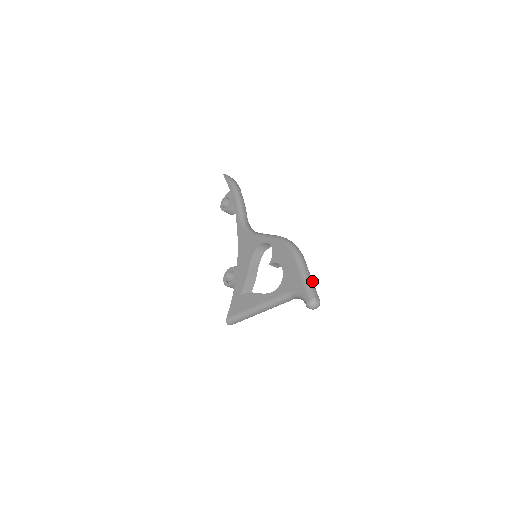
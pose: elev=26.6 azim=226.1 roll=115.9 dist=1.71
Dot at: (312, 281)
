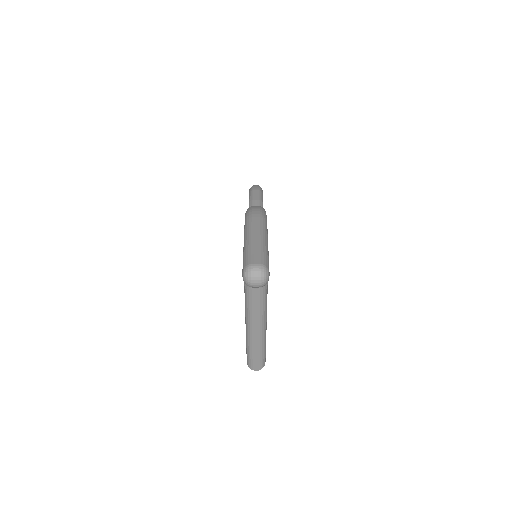
Dot at: (259, 242)
